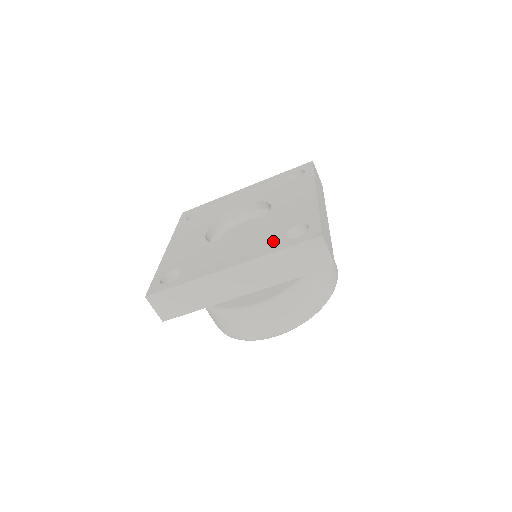
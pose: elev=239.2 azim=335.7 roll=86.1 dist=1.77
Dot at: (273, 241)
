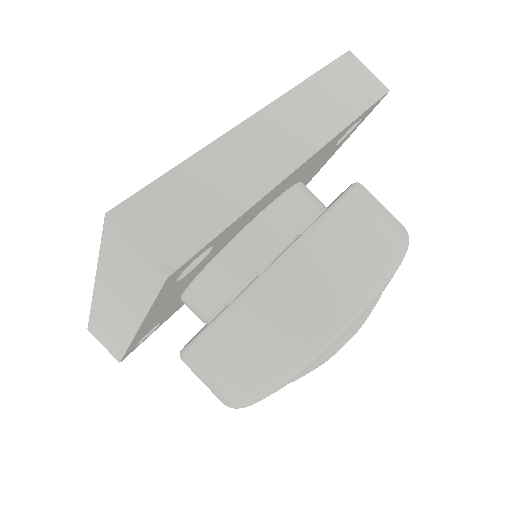
Dot at: occluded
